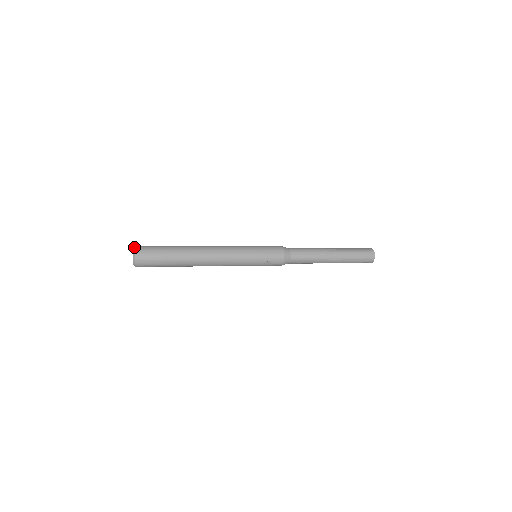
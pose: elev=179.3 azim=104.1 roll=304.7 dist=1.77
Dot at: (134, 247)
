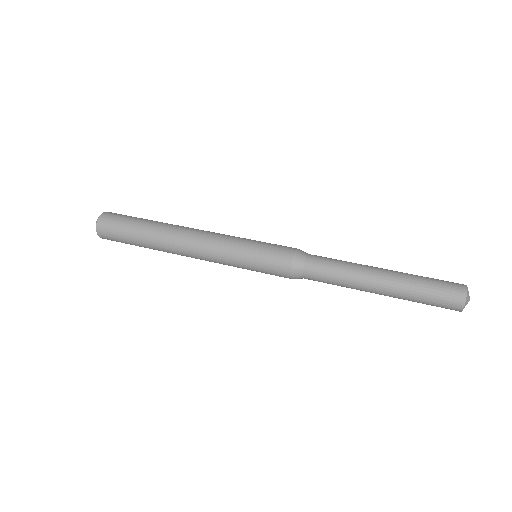
Dot at: occluded
